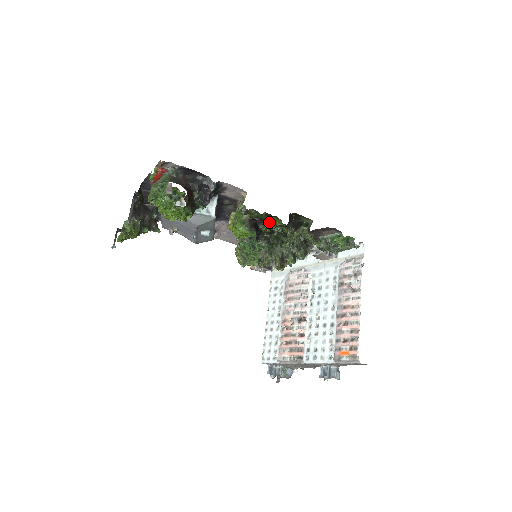
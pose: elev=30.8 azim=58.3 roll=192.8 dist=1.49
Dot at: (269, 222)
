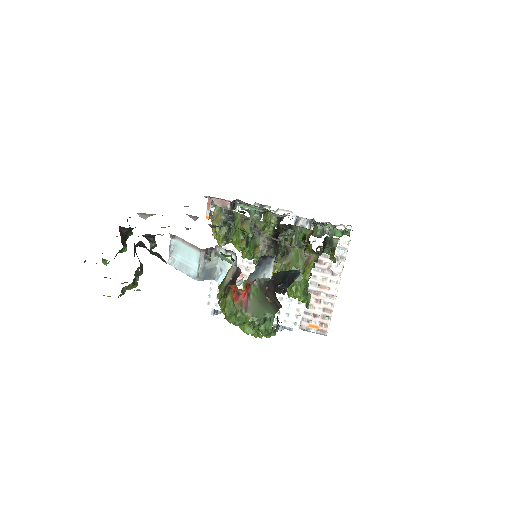
Dot at: occluded
